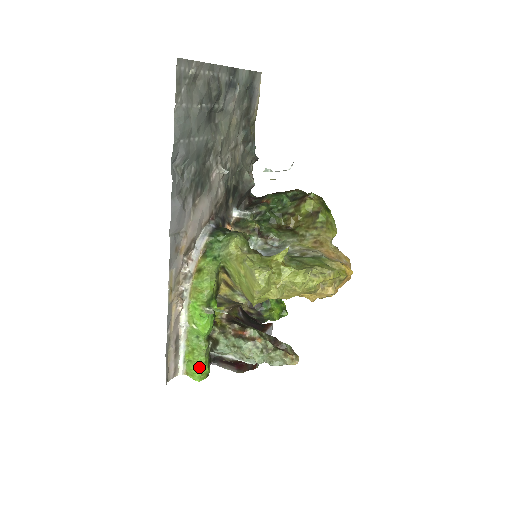
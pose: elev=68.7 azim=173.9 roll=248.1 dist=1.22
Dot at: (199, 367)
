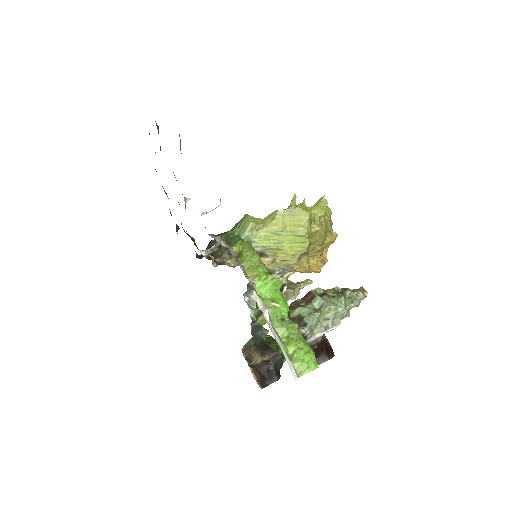
Dot at: (308, 349)
